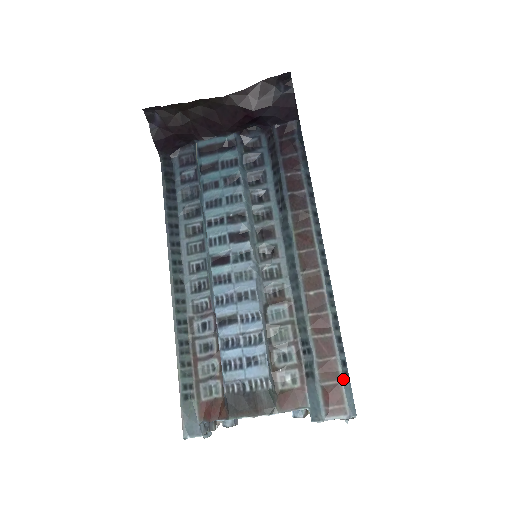
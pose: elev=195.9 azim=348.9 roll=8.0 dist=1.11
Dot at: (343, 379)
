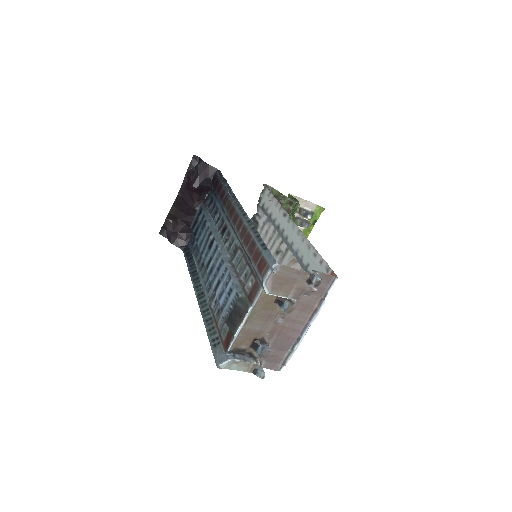
Dot at: (263, 252)
